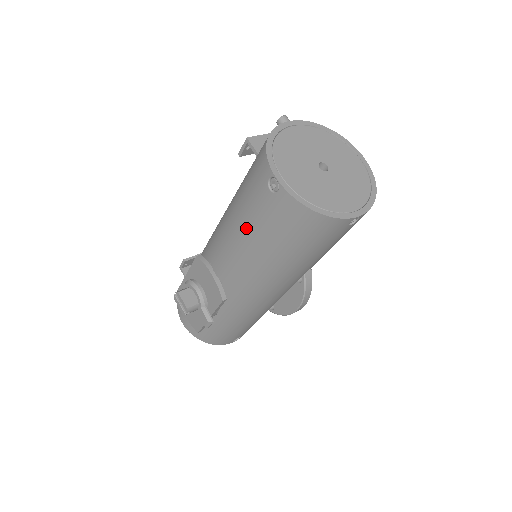
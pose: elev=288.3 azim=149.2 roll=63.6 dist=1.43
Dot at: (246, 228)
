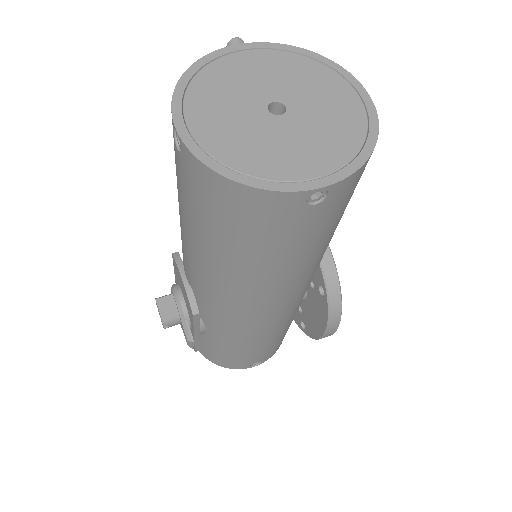
Dot at: (182, 212)
